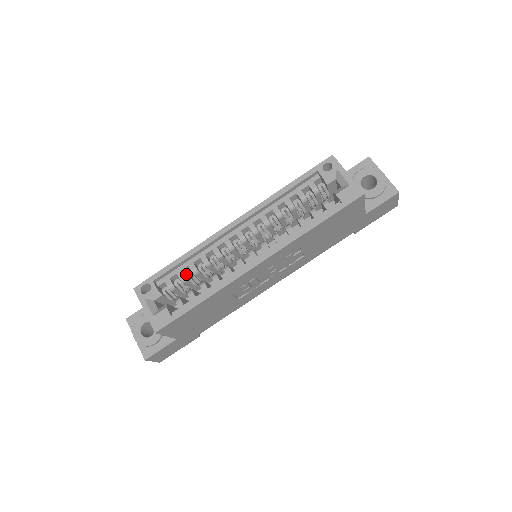
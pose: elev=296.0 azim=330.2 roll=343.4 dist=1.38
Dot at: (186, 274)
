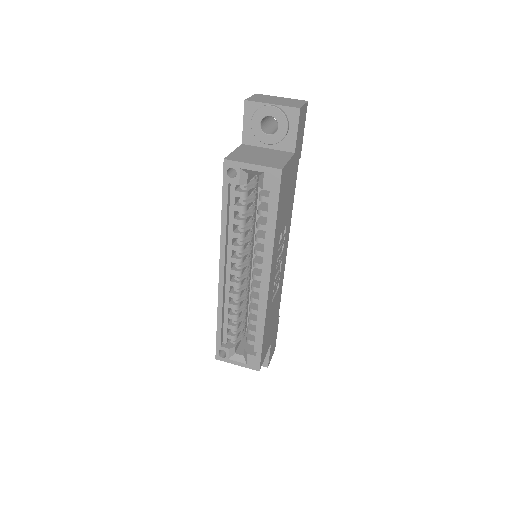
Dot at: (233, 323)
